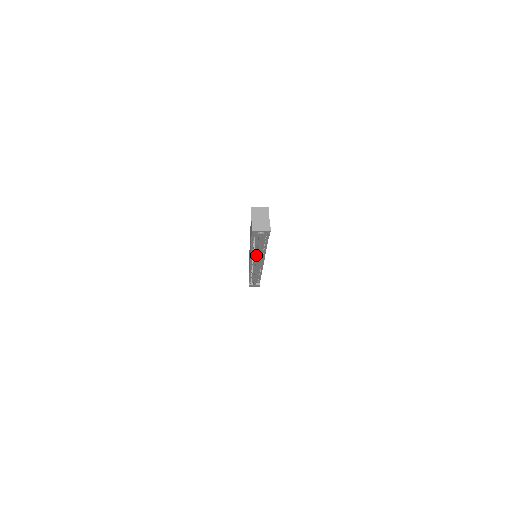
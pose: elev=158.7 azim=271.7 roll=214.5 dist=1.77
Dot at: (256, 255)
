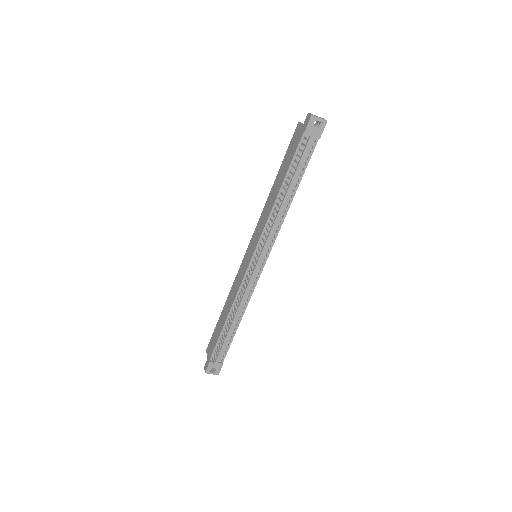
Dot at: (275, 217)
